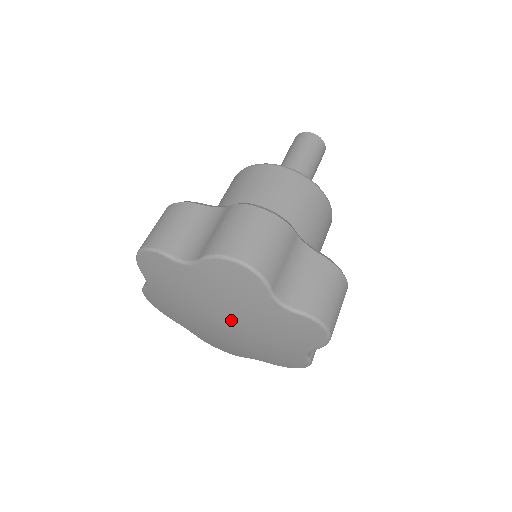
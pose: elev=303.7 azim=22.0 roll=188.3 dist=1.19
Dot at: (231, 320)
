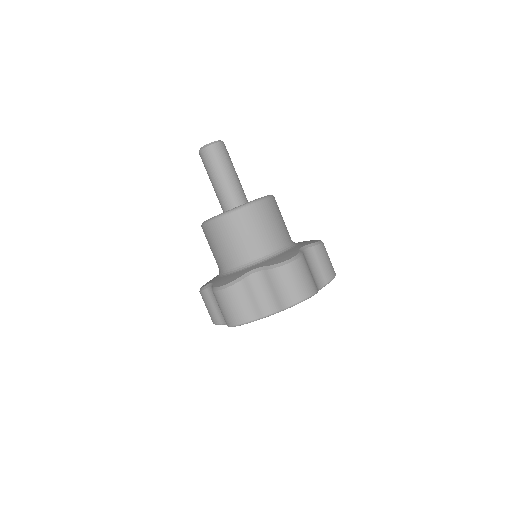
Dot at: occluded
